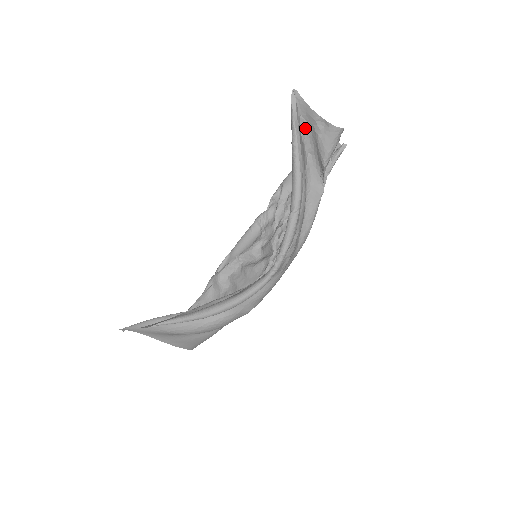
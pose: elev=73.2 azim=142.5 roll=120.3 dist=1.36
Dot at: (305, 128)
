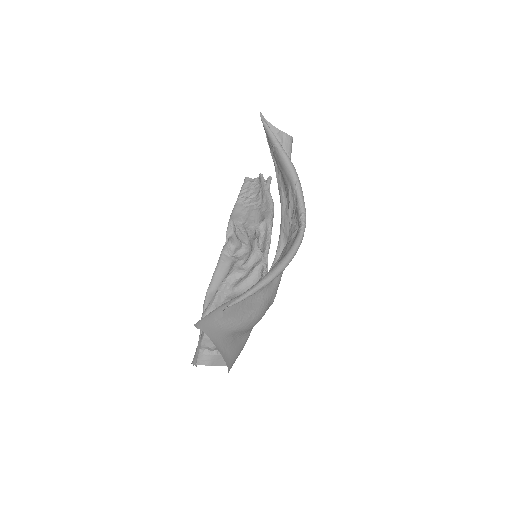
Dot at: occluded
